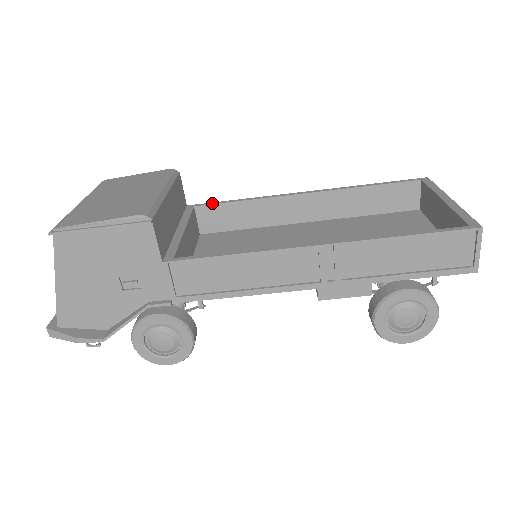
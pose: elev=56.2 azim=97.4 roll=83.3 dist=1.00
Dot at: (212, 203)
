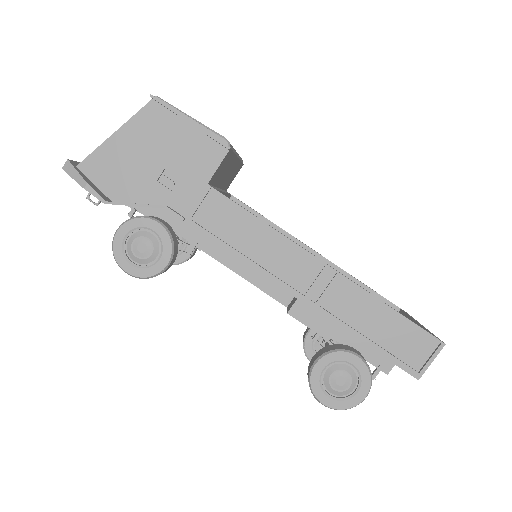
Dot at: occluded
